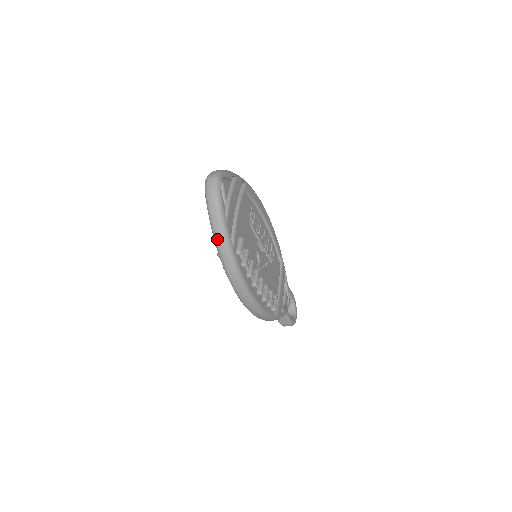
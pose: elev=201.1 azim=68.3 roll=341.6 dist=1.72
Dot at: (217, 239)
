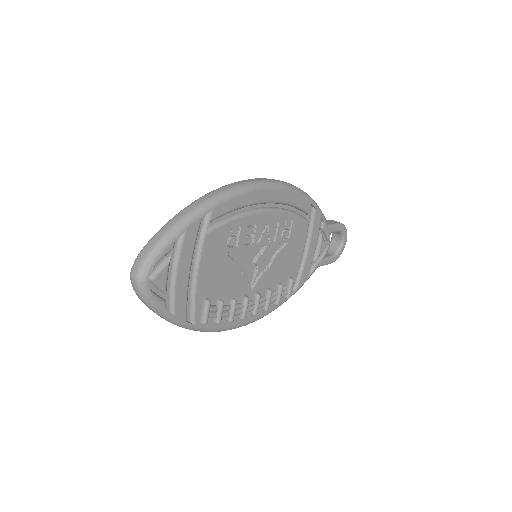
Dot at: occluded
